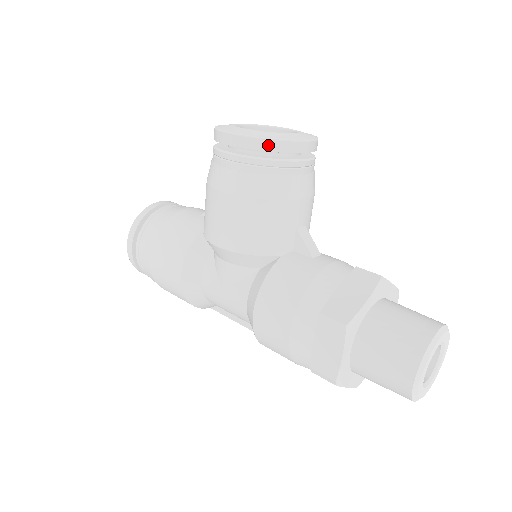
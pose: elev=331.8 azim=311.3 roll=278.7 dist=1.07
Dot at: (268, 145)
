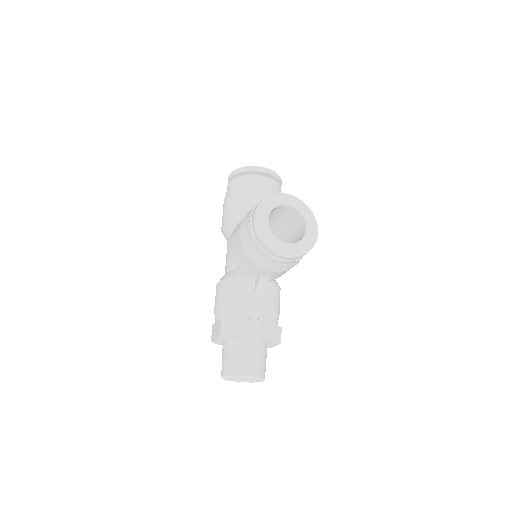
Dot at: (260, 242)
